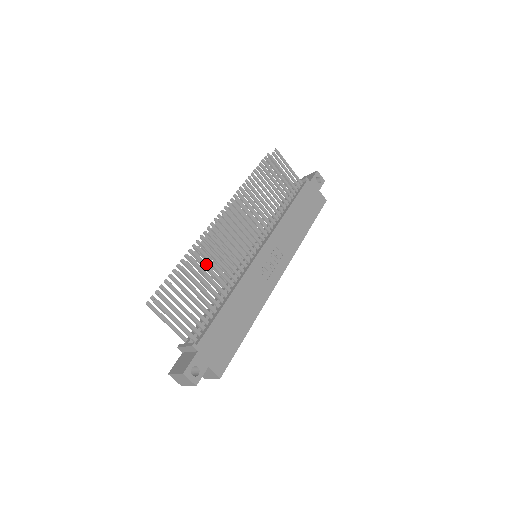
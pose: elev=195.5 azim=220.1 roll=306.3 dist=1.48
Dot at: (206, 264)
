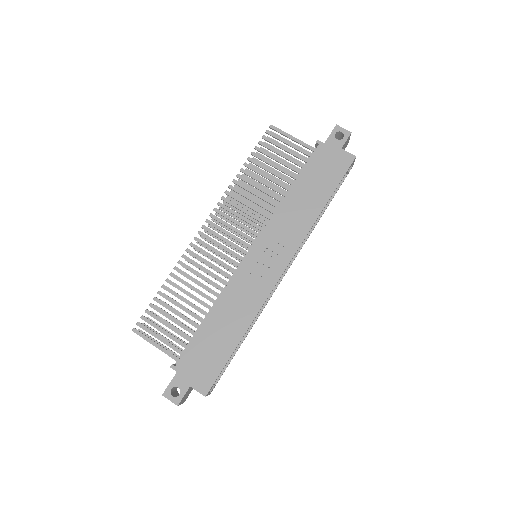
Dot at: (185, 282)
